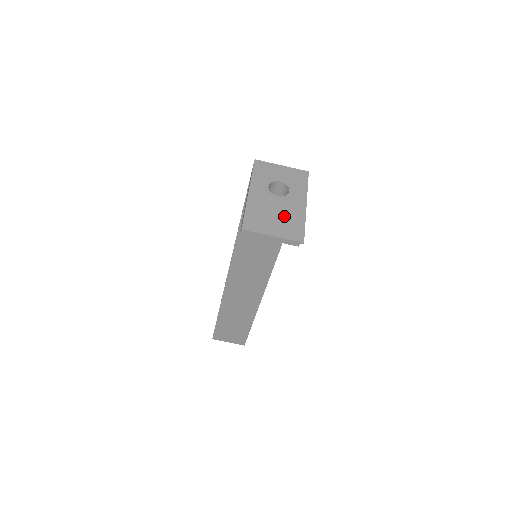
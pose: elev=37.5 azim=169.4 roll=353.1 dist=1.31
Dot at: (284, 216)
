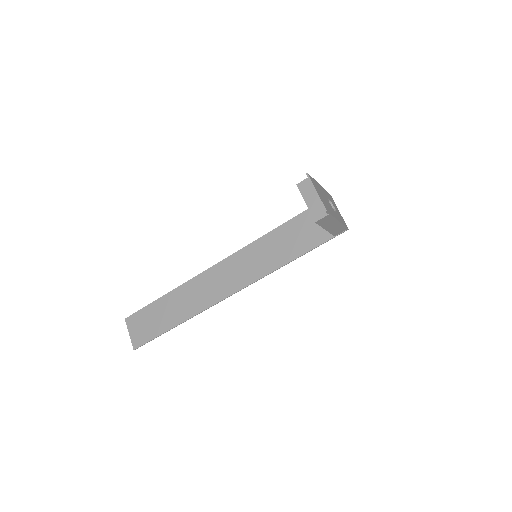
Dot at: (327, 203)
